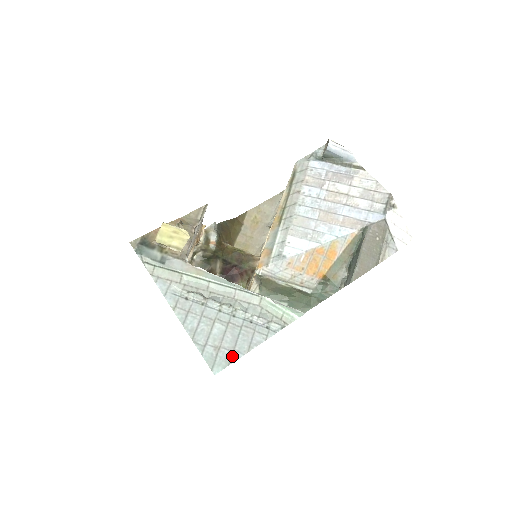
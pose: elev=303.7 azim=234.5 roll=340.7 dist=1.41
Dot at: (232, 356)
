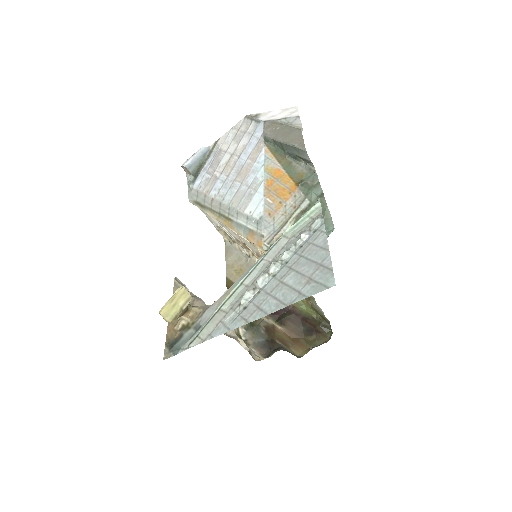
Dot at: (325, 267)
